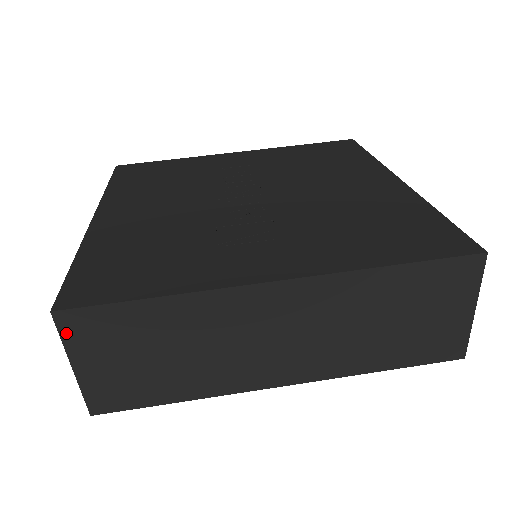
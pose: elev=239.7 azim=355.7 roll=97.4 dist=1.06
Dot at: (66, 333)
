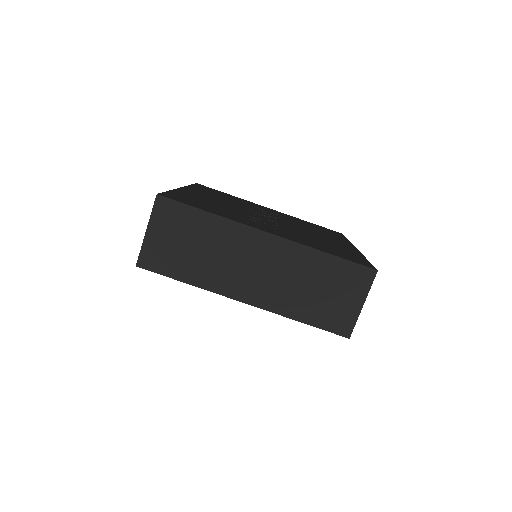
Dot at: (156, 209)
